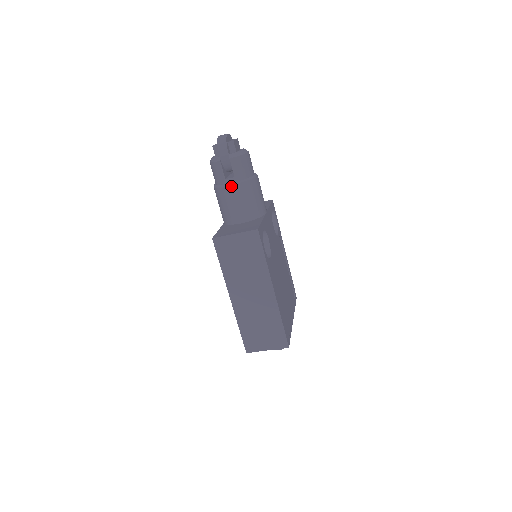
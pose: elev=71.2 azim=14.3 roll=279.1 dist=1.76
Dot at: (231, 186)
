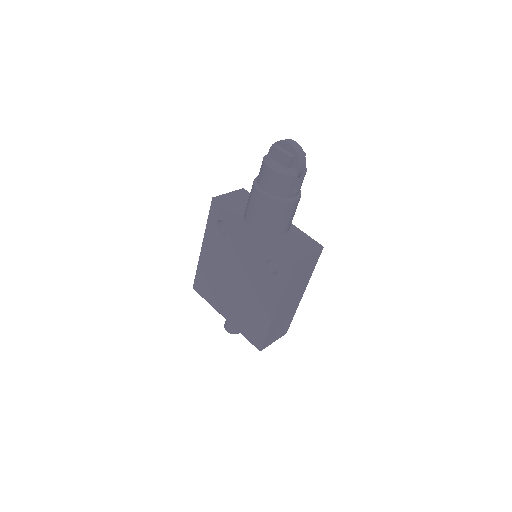
Dot at: (296, 201)
